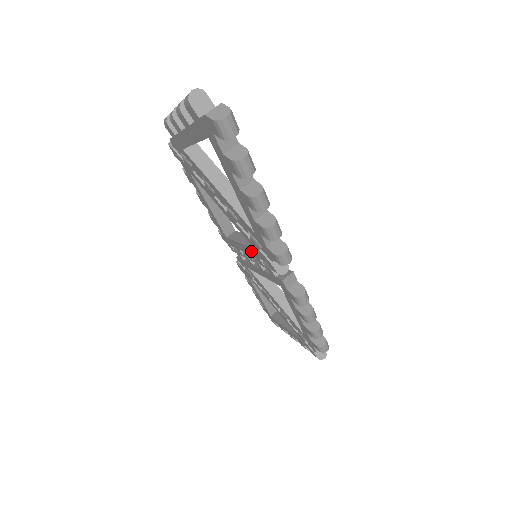
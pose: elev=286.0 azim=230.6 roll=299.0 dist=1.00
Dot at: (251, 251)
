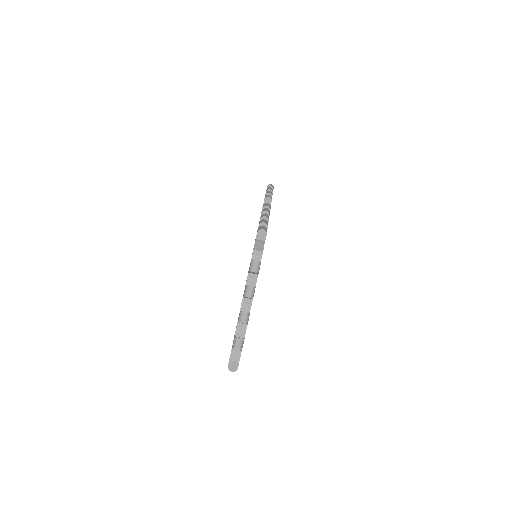
Dot at: occluded
